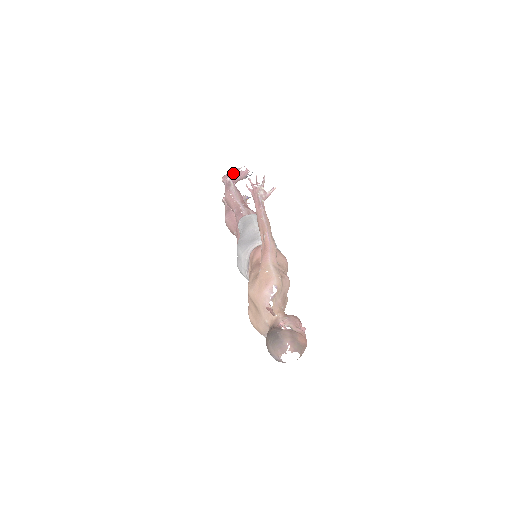
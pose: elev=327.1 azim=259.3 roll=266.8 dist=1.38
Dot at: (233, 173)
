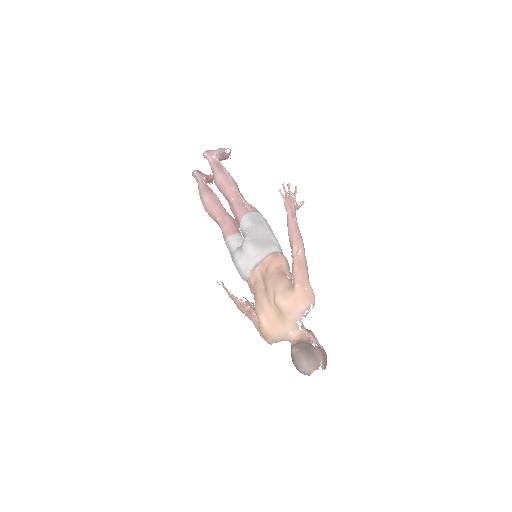
Dot at: (218, 151)
